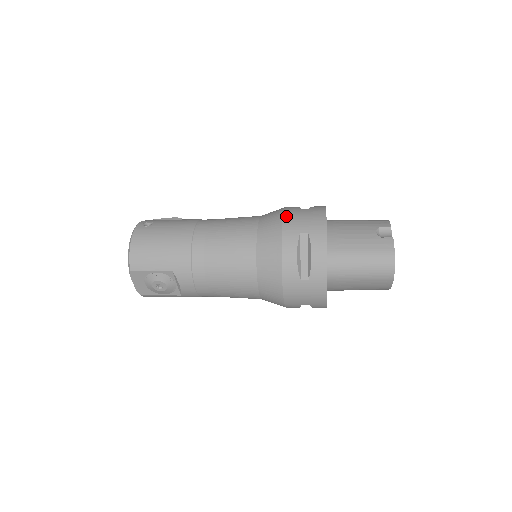
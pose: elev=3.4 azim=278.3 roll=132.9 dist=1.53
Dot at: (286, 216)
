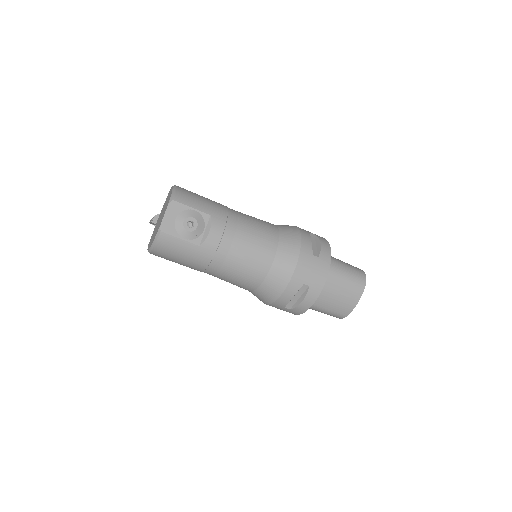
Dot at: occluded
